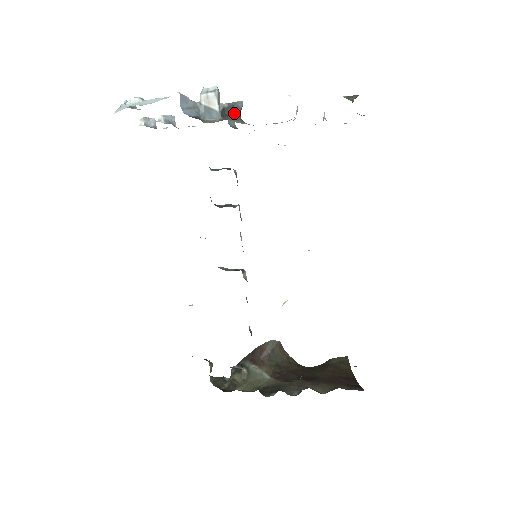
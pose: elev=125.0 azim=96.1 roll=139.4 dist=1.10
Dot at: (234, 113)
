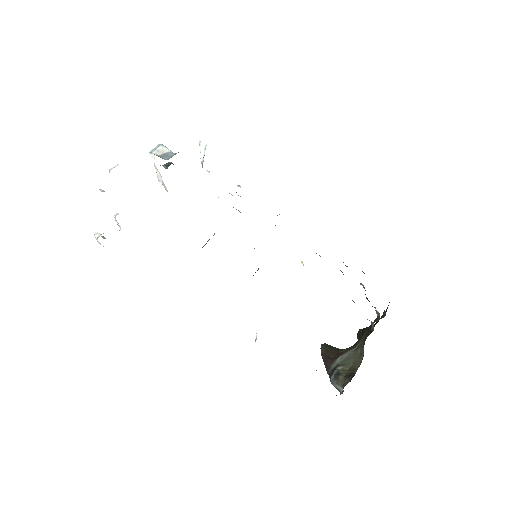
Dot at: occluded
